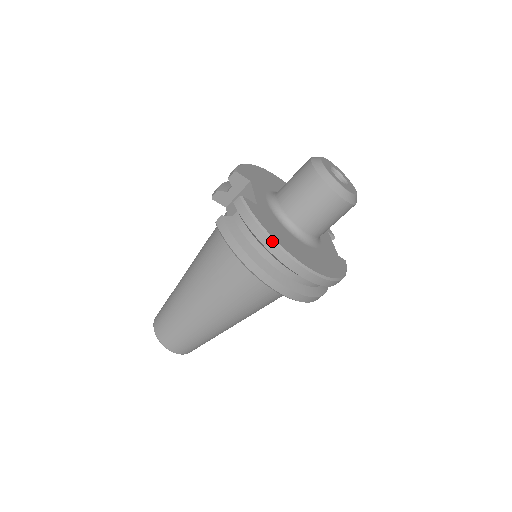
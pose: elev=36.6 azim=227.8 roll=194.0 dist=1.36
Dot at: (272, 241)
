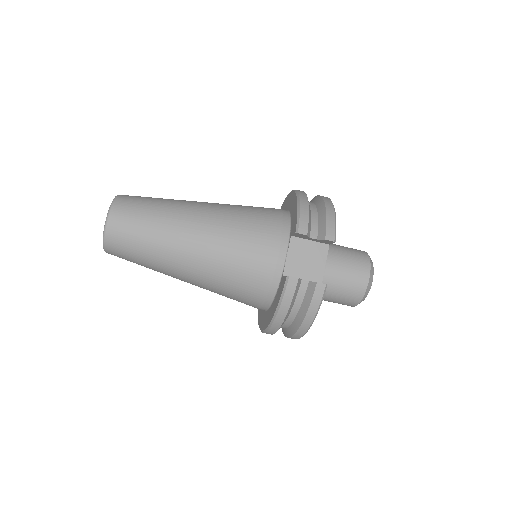
Dot at: (309, 328)
